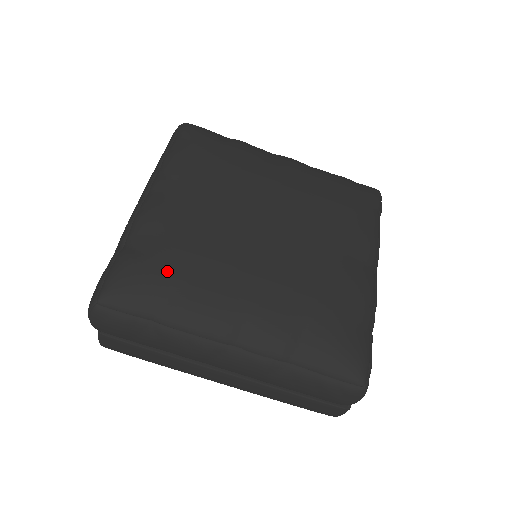
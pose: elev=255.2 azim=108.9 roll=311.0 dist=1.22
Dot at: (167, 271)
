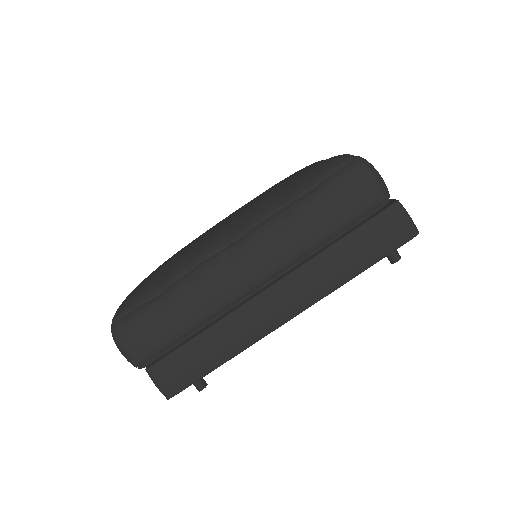
Dot at: (157, 270)
